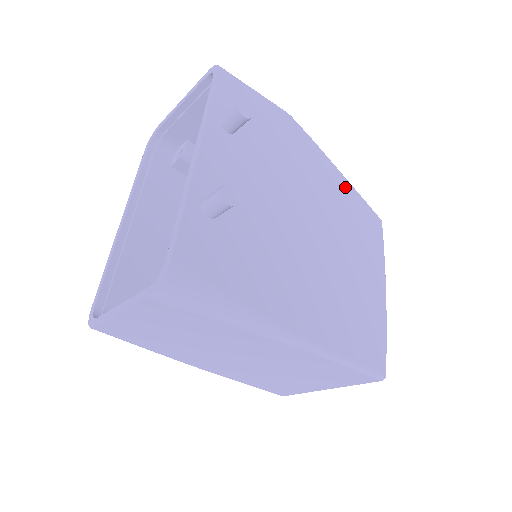
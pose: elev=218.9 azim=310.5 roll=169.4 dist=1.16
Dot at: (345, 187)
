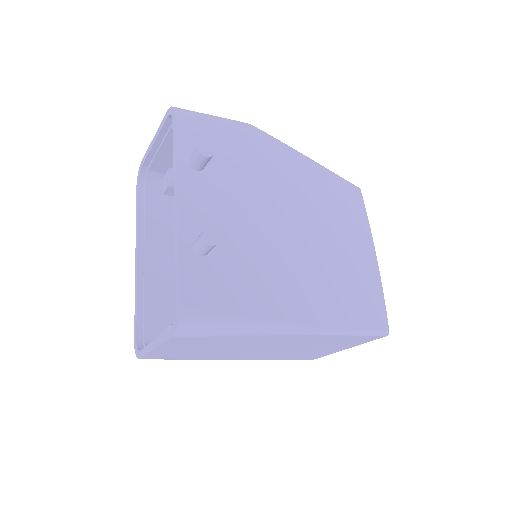
Dot at: (318, 172)
